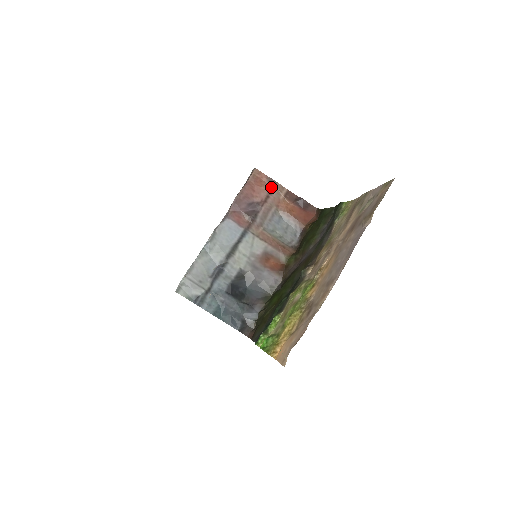
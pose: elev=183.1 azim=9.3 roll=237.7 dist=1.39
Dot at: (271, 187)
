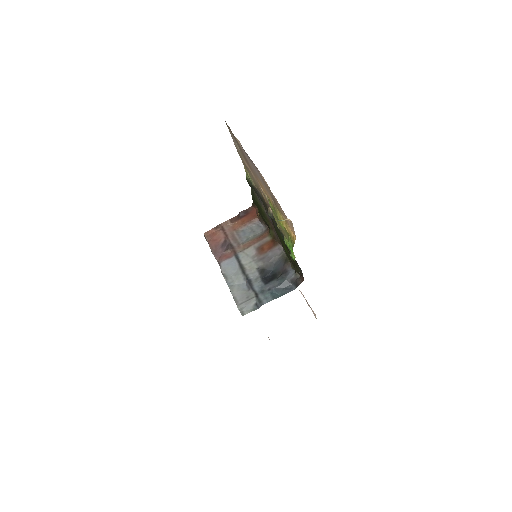
Dot at: (221, 229)
